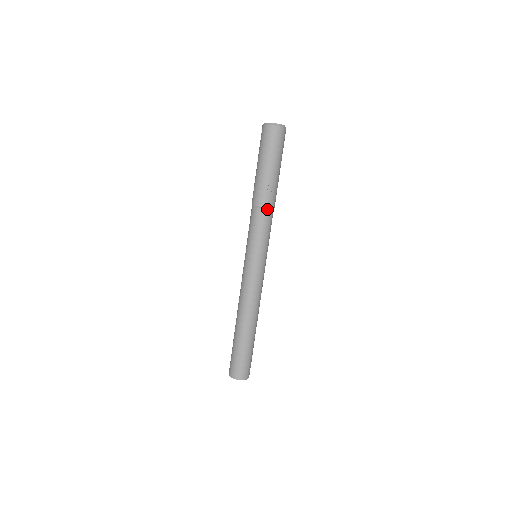
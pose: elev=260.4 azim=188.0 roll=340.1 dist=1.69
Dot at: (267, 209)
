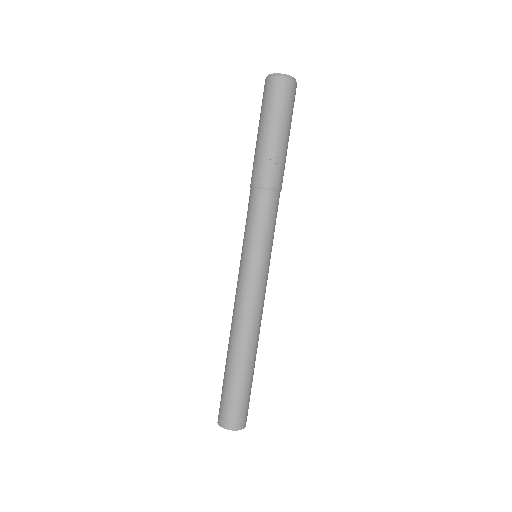
Dot at: (269, 190)
